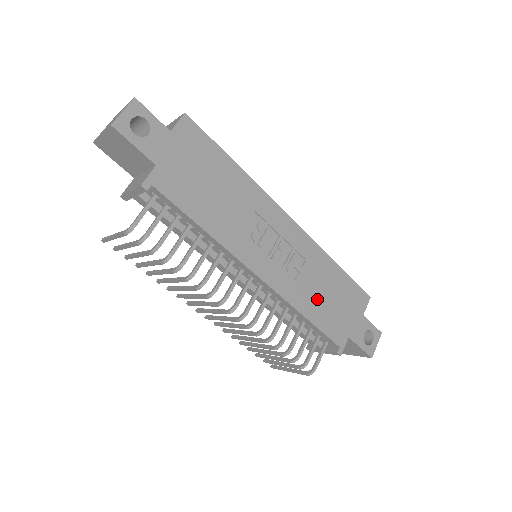
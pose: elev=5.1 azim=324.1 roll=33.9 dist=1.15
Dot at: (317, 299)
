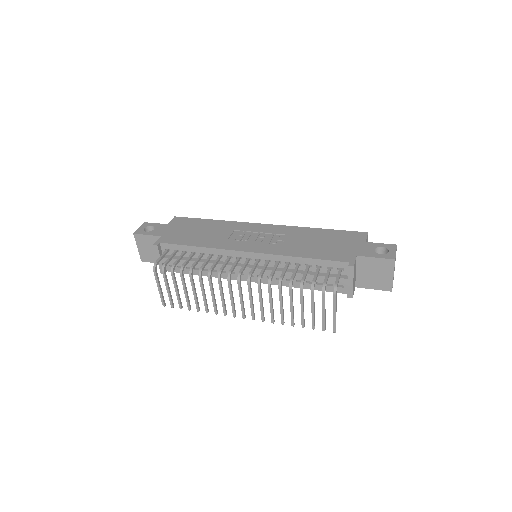
Dot at: (309, 247)
